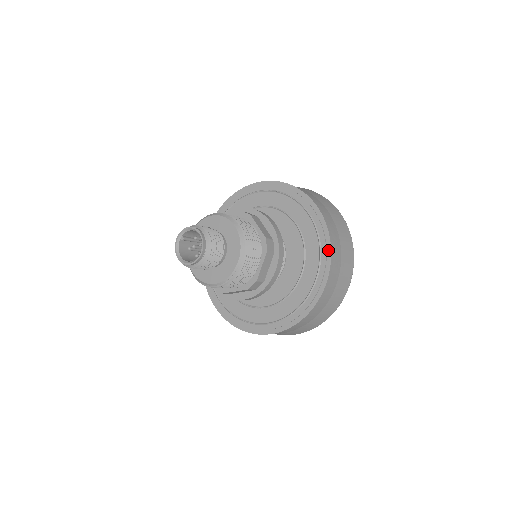
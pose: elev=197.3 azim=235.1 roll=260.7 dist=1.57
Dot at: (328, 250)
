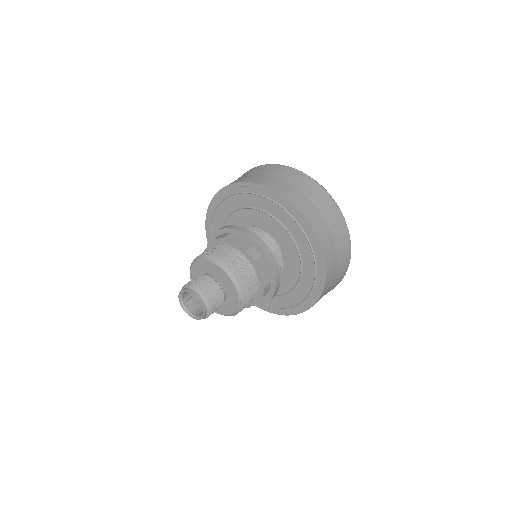
Dot at: (304, 220)
